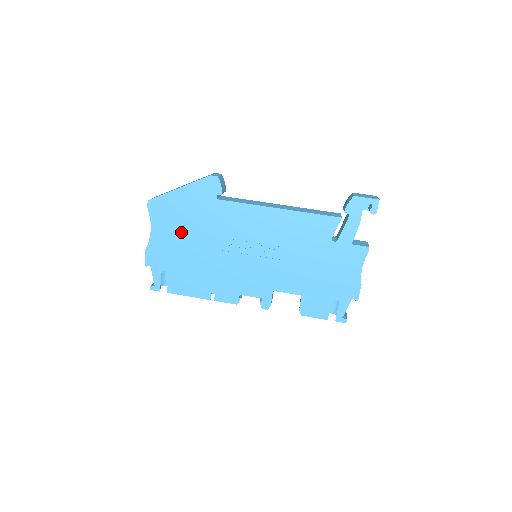
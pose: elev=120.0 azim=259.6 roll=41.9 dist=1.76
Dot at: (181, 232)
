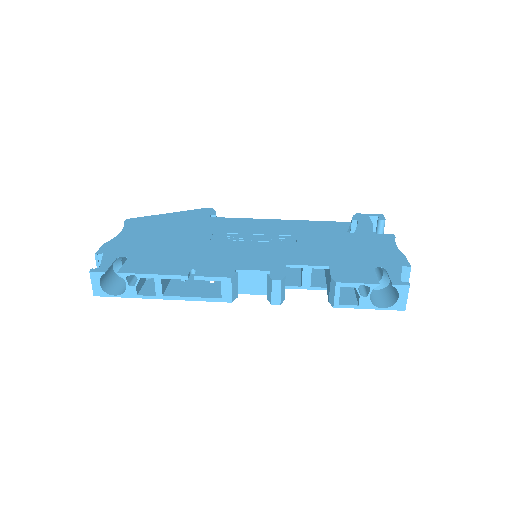
Dot at: (160, 233)
